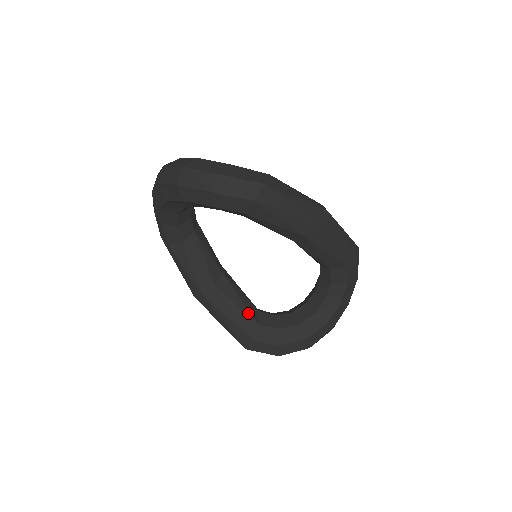
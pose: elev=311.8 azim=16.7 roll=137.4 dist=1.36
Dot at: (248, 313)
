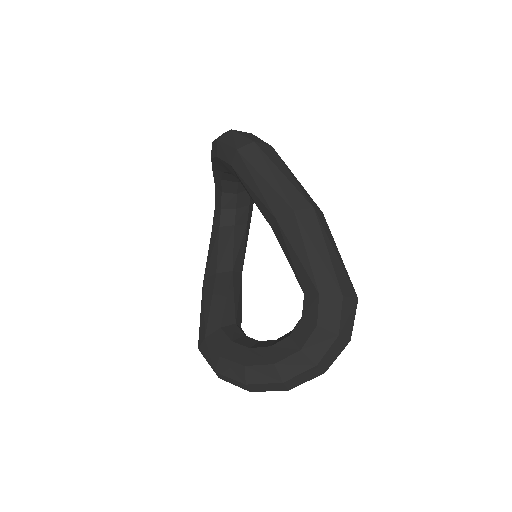
Dot at: (221, 312)
